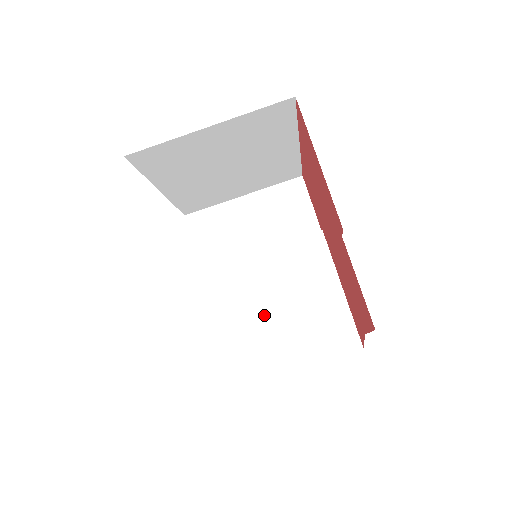
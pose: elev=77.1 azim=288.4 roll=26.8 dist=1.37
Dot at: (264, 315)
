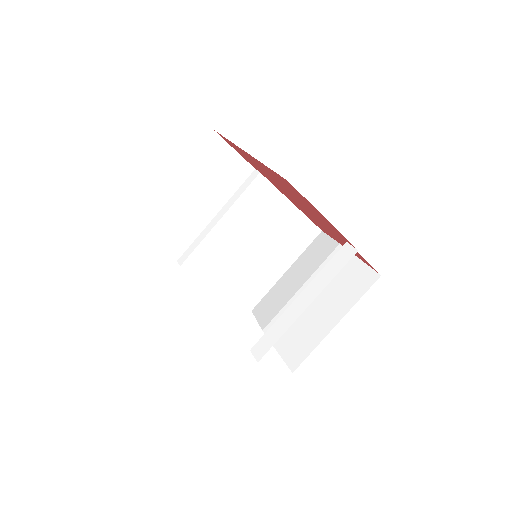
Dot at: (249, 258)
